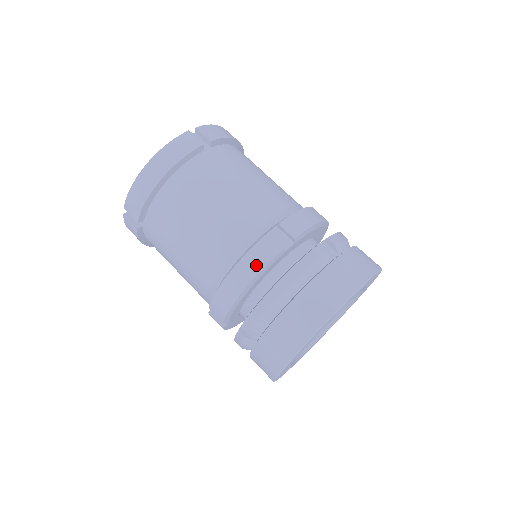
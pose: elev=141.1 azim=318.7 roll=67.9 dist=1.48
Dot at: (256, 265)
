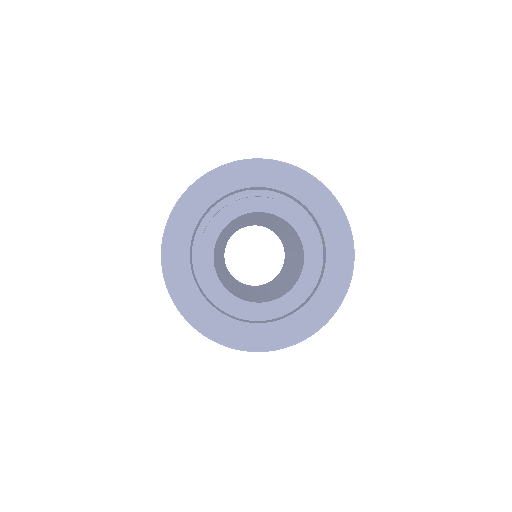
Dot at: occluded
